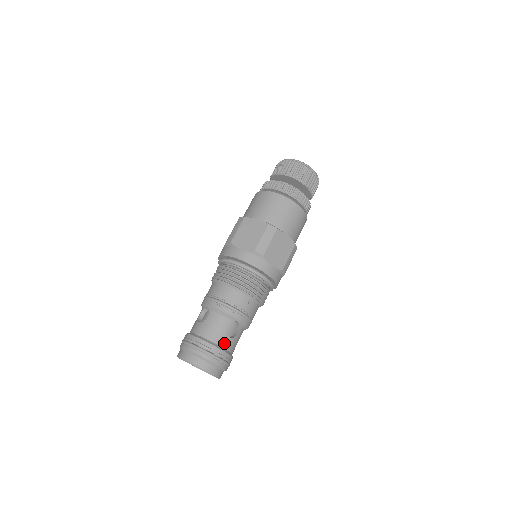
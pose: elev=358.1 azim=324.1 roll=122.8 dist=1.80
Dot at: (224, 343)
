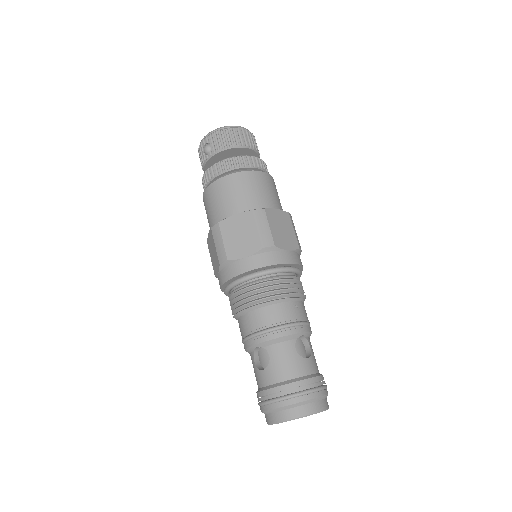
Dot at: (308, 368)
